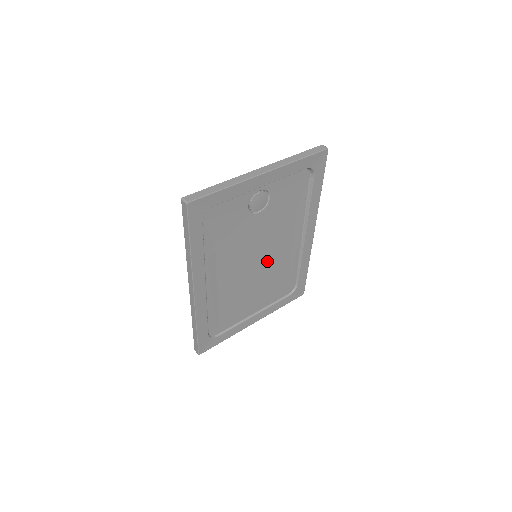
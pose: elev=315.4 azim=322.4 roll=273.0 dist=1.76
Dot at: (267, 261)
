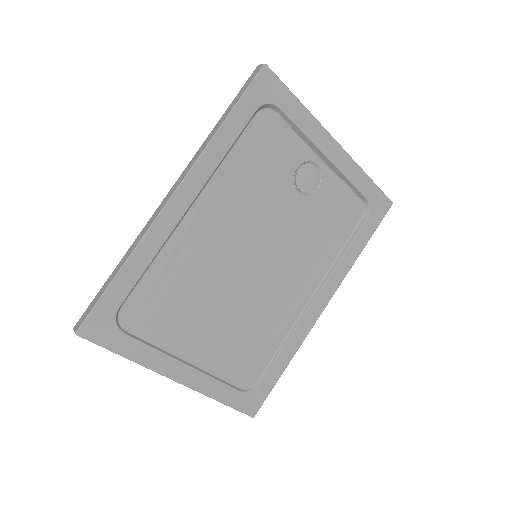
Dot at: (260, 283)
